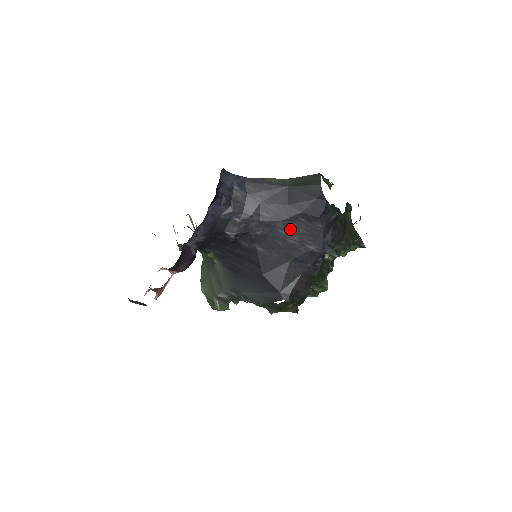
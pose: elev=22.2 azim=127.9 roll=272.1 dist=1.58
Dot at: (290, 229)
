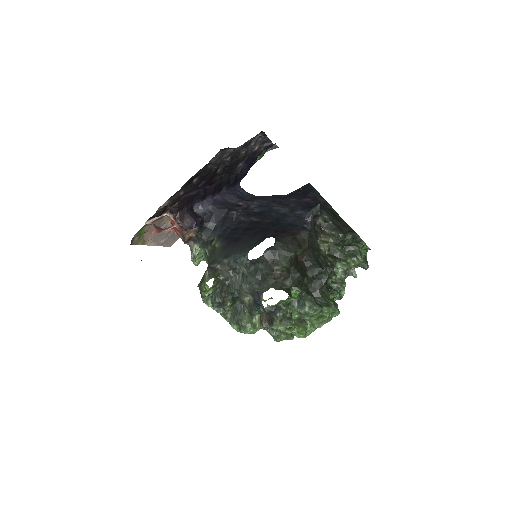
Dot at: (283, 206)
